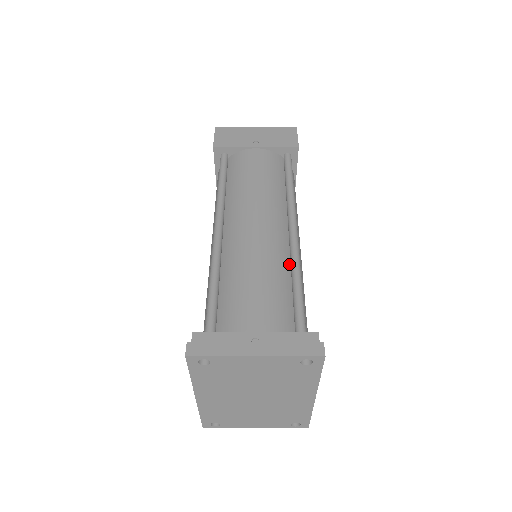
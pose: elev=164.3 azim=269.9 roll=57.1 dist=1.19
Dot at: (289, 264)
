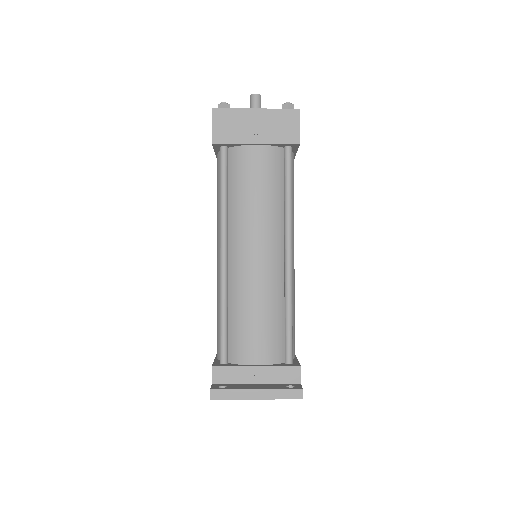
Dot at: (283, 291)
